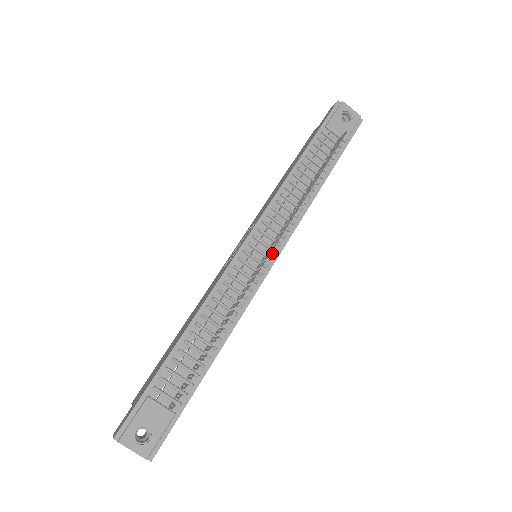
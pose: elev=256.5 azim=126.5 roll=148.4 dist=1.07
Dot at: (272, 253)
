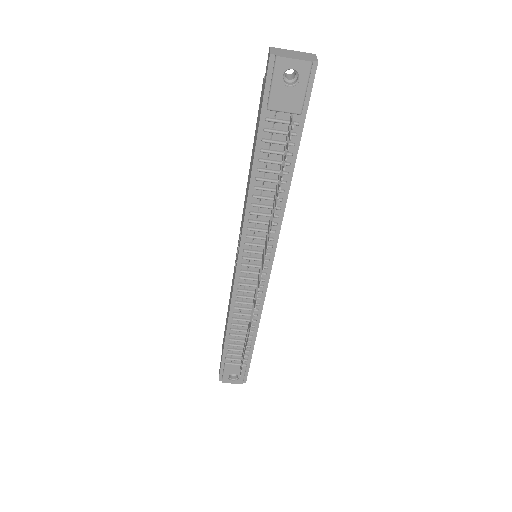
Dot at: (266, 262)
